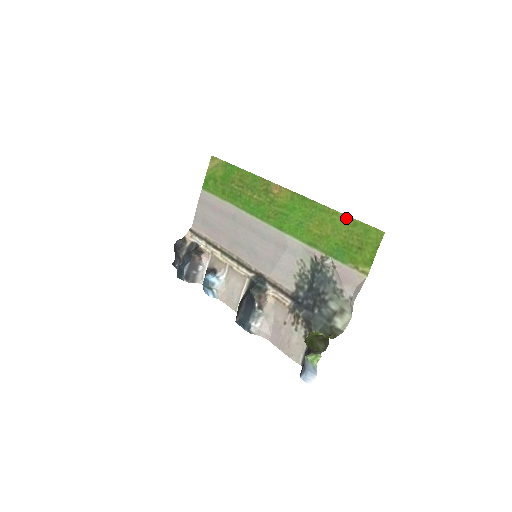
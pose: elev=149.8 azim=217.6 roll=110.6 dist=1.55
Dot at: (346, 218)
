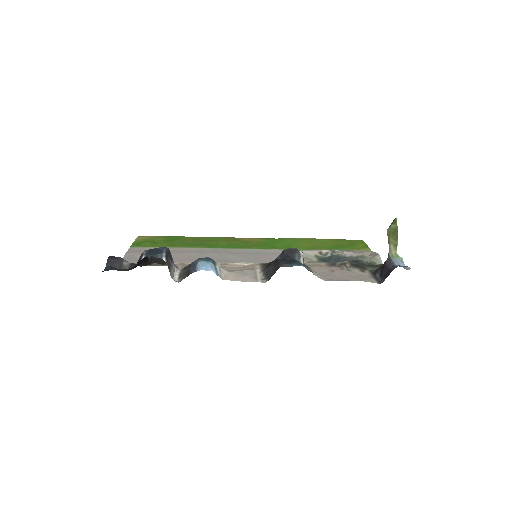
Dot at: (328, 239)
